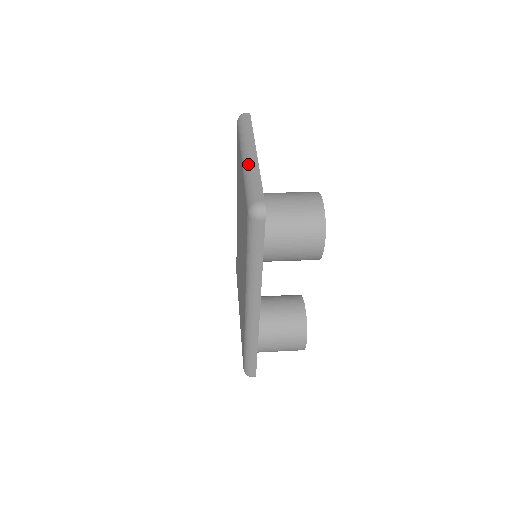
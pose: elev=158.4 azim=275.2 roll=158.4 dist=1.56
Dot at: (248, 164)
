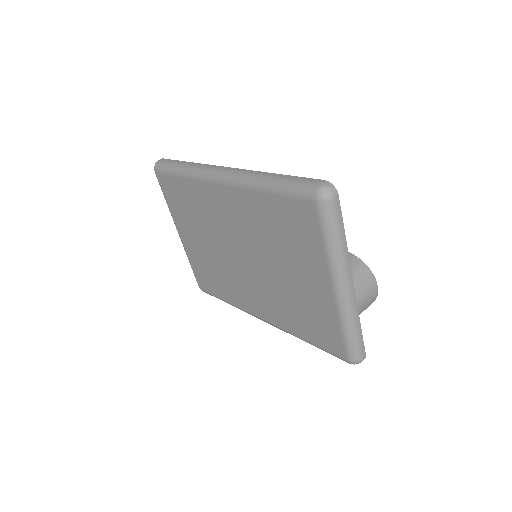
Dot at: (349, 309)
